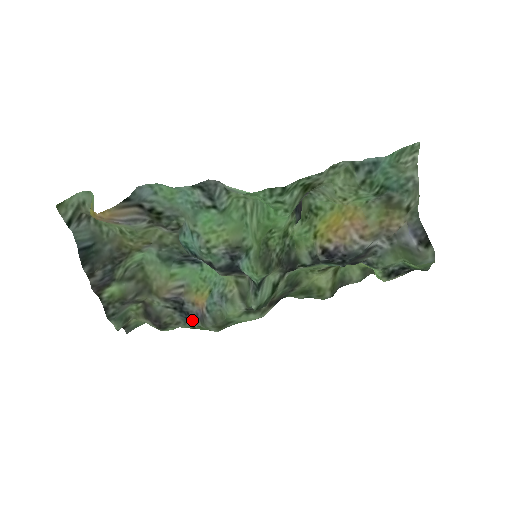
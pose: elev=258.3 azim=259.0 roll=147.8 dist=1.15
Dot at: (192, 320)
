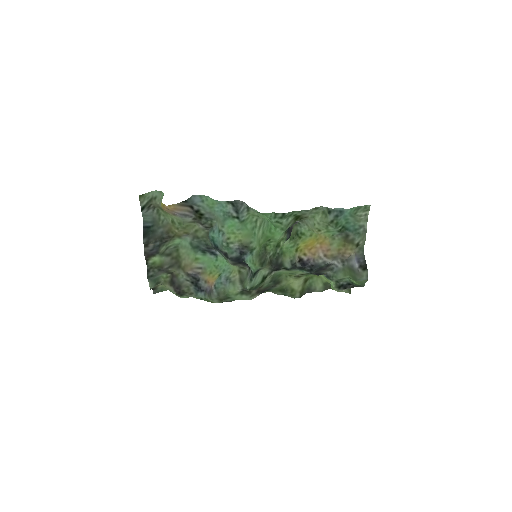
Dot at: (202, 293)
